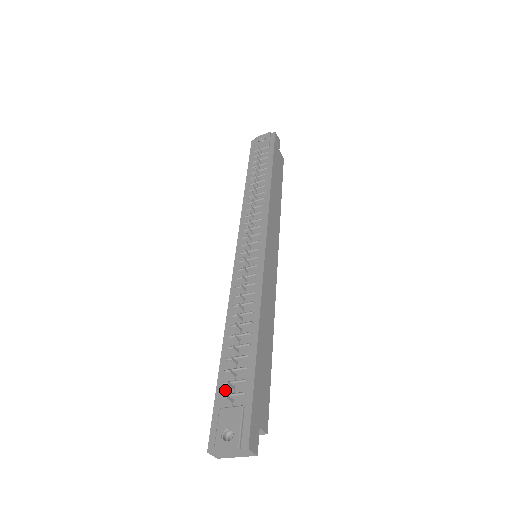
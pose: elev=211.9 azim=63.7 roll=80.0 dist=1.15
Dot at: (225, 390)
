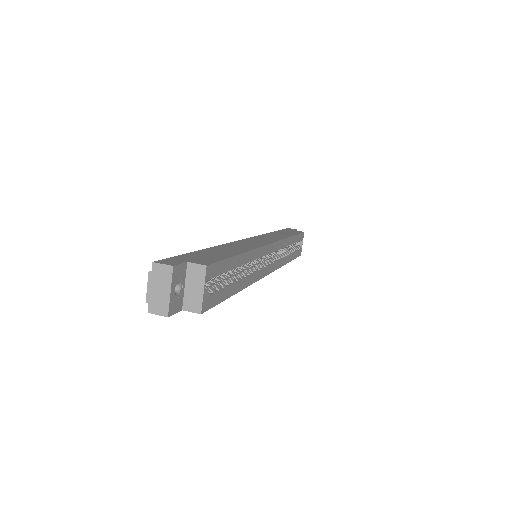
Dot at: occluded
